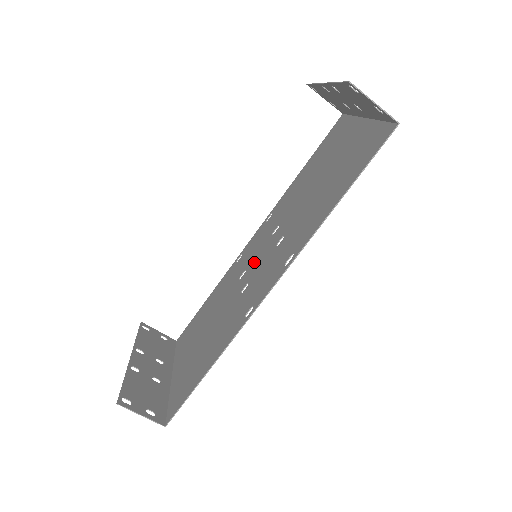
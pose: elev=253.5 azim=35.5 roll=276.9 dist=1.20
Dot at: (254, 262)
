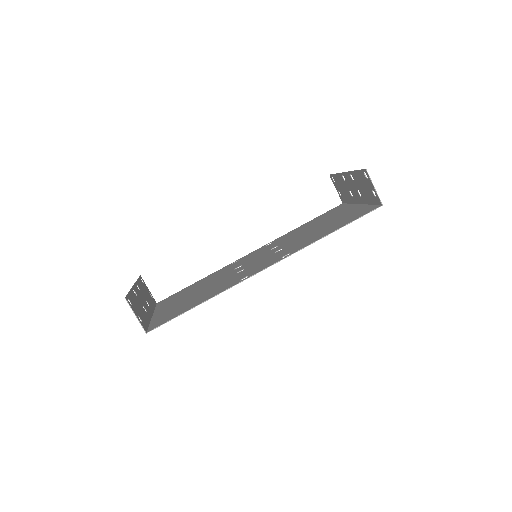
Dot at: (251, 261)
